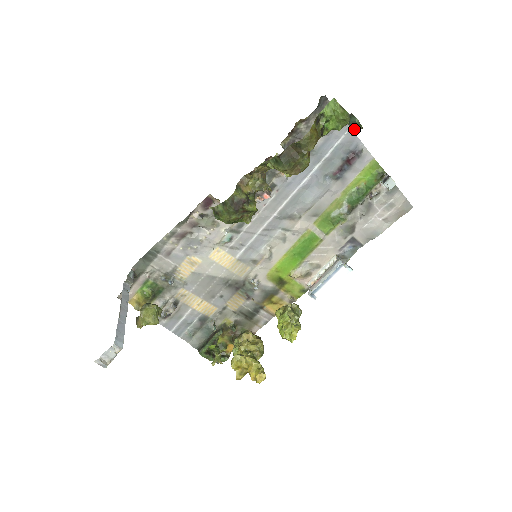
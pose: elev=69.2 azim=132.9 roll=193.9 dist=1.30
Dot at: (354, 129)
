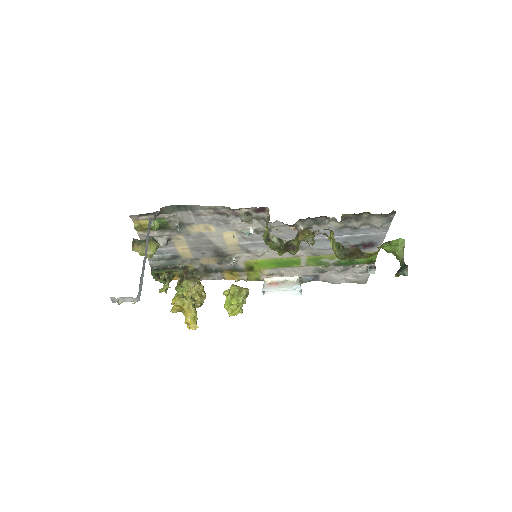
Dot at: (399, 274)
